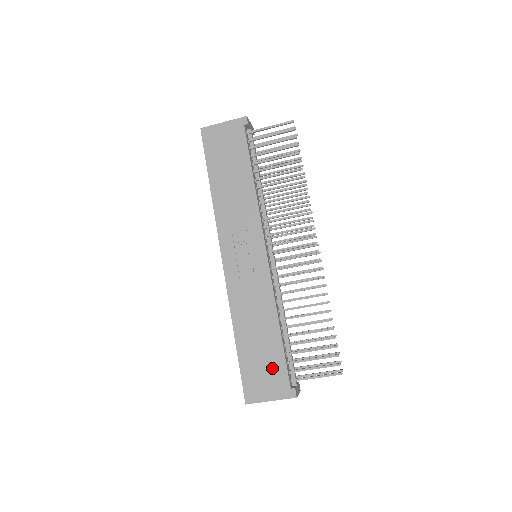
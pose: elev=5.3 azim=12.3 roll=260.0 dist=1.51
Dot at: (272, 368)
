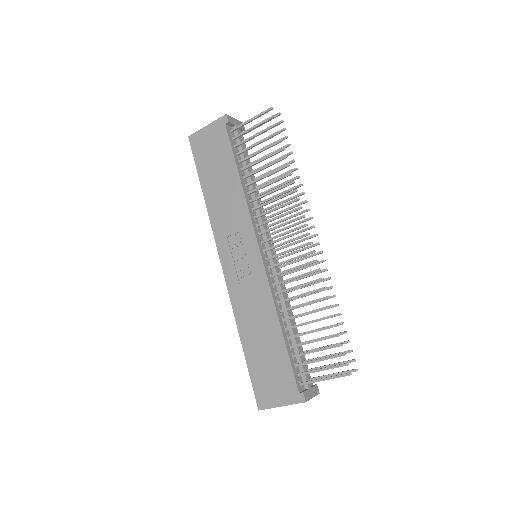
Dot at: (279, 372)
